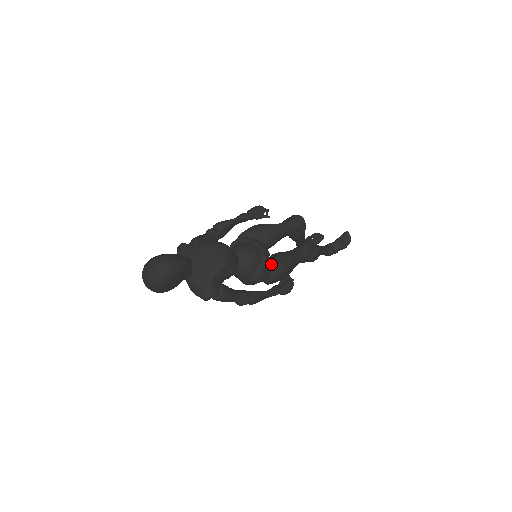
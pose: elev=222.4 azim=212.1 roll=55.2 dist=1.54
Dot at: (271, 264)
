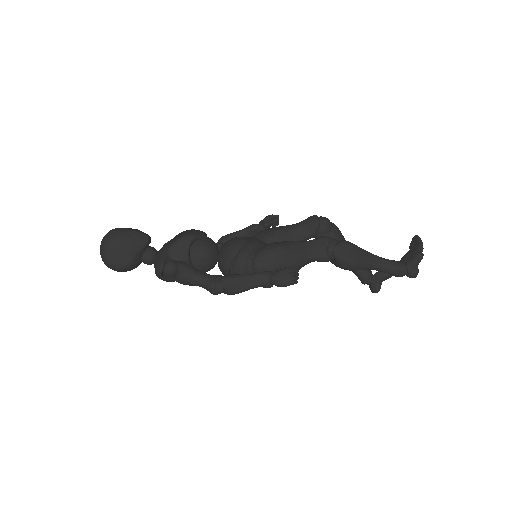
Dot at: occluded
